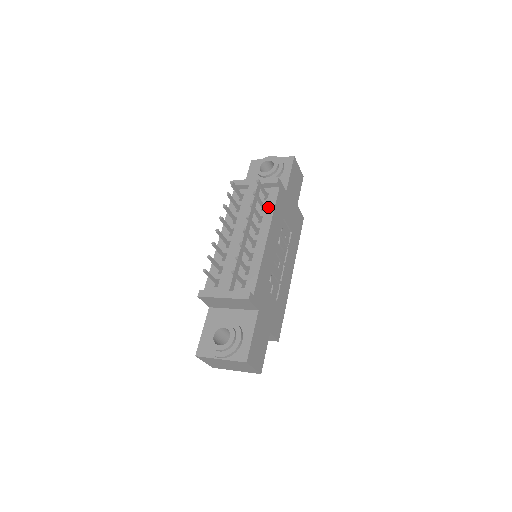
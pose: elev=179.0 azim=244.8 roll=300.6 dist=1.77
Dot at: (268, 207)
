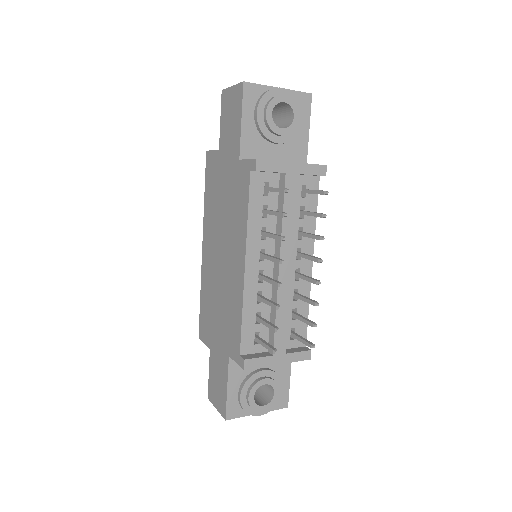
Dot at: occluded
